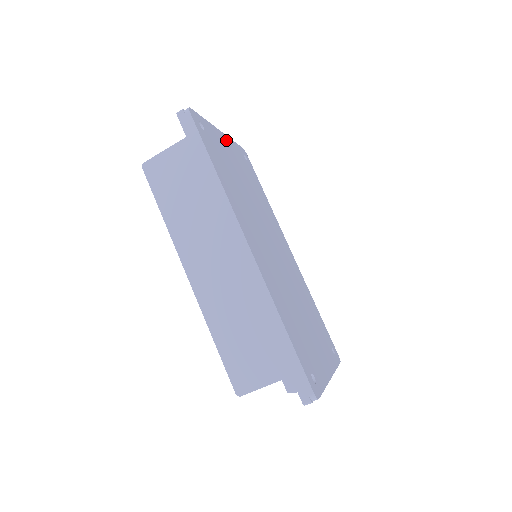
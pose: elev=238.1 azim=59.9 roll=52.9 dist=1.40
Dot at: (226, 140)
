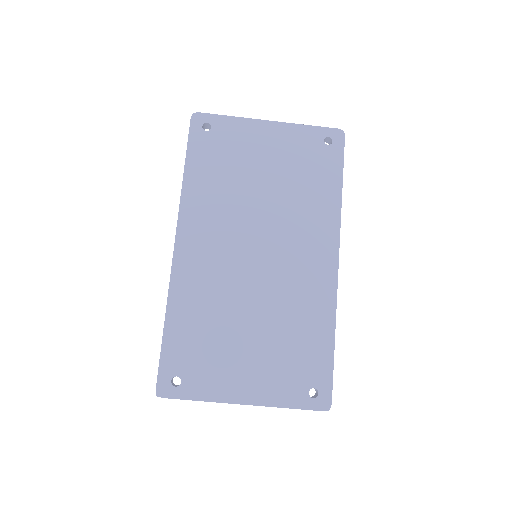
Dot at: (276, 129)
